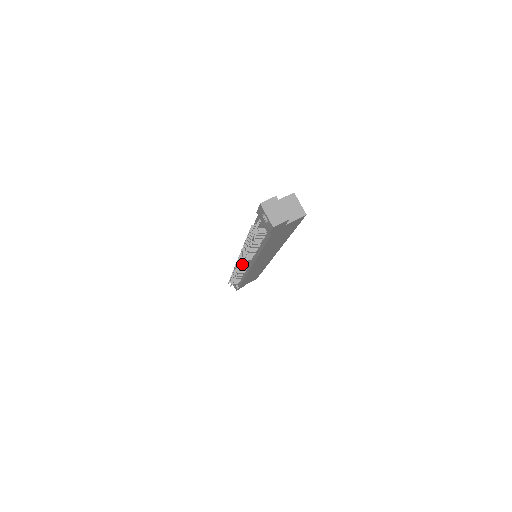
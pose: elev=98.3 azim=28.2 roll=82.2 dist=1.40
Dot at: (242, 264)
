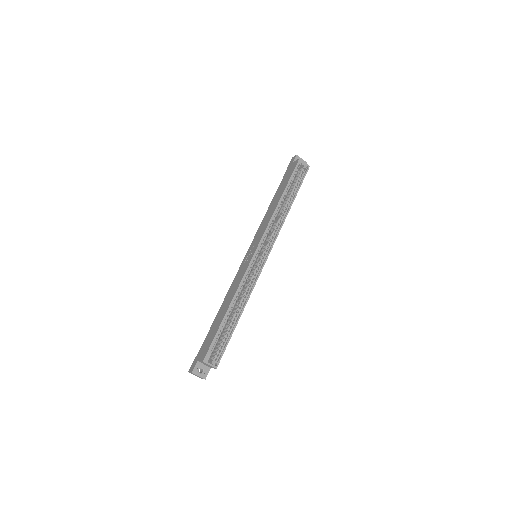
Dot at: occluded
